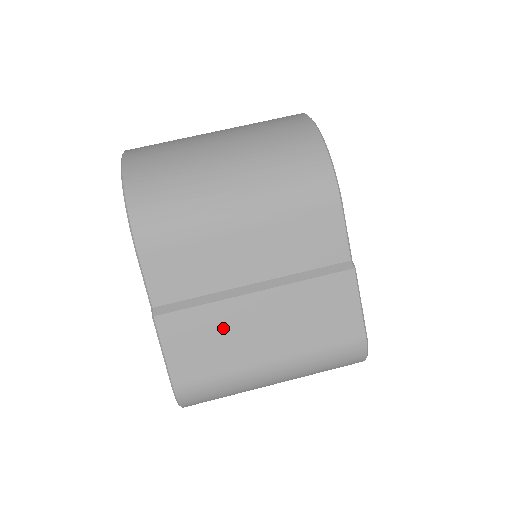
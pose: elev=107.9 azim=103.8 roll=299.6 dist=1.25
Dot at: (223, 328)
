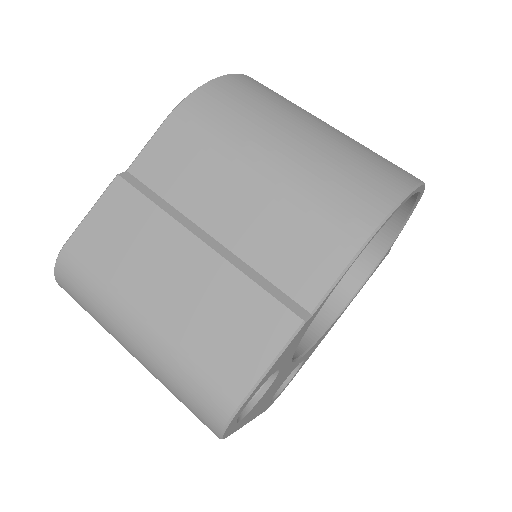
Dot at: (147, 241)
